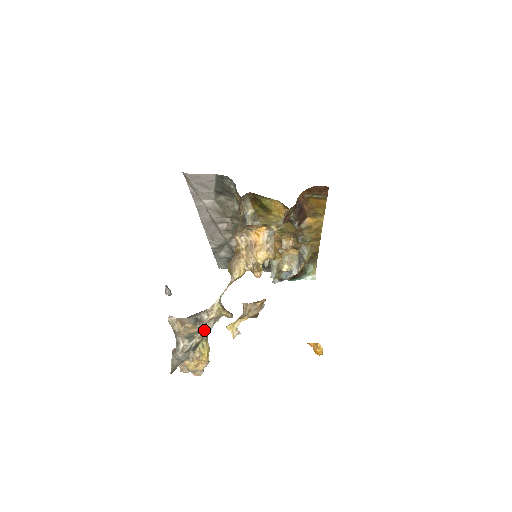
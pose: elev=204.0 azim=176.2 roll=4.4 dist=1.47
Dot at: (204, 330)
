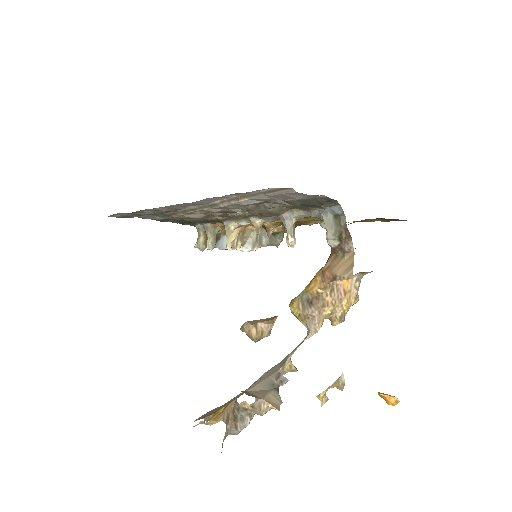
Dot at: occluded
